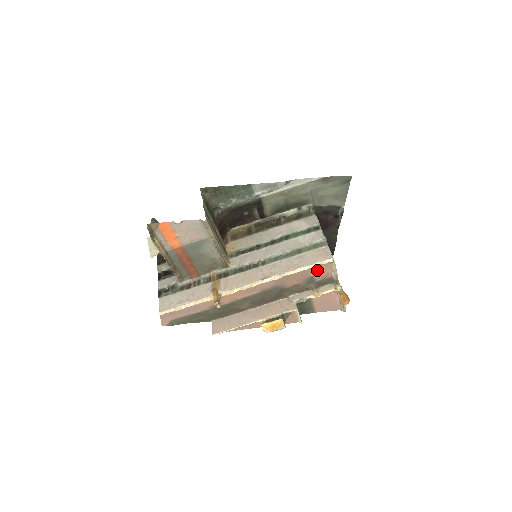
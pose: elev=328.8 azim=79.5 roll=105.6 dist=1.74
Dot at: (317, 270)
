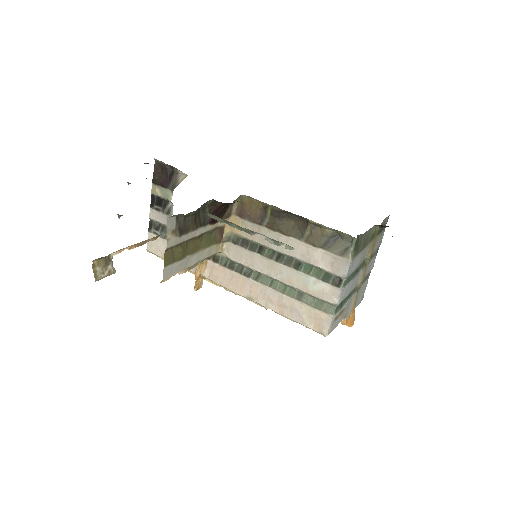
Dot at: occluded
